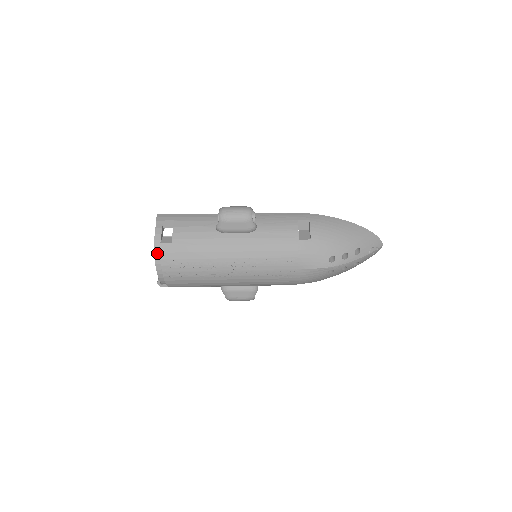
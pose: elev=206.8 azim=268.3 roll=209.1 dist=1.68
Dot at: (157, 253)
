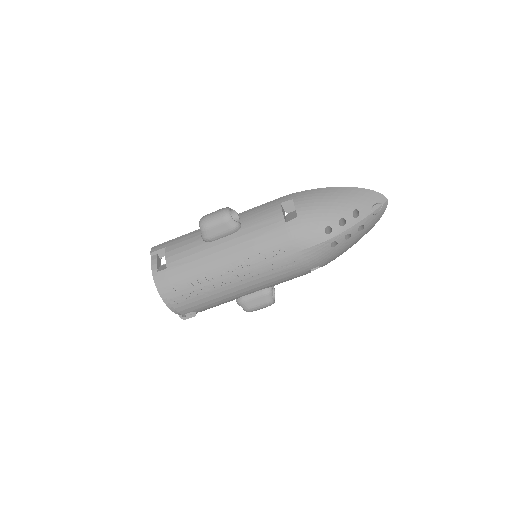
Dot at: (157, 283)
